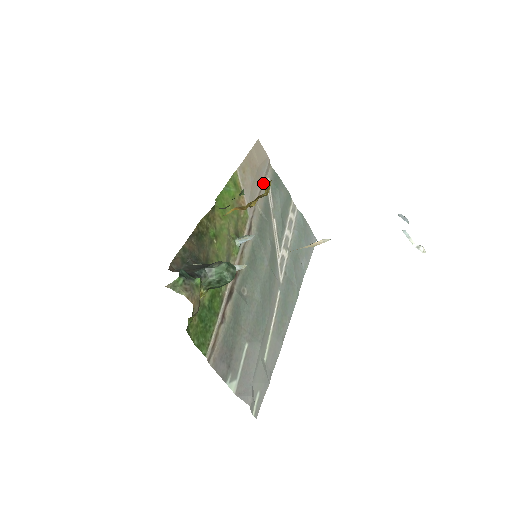
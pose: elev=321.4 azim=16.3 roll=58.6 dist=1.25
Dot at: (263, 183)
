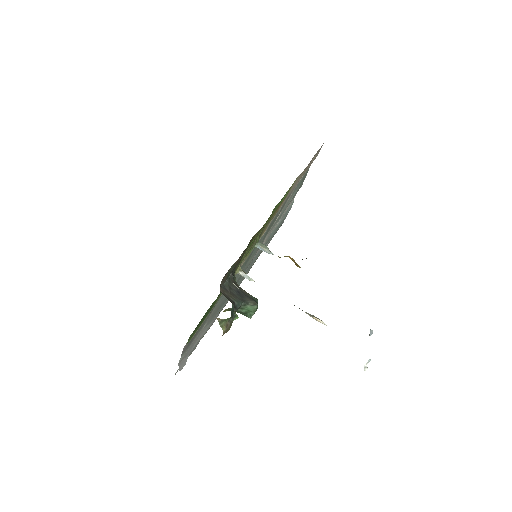
Dot at: occluded
